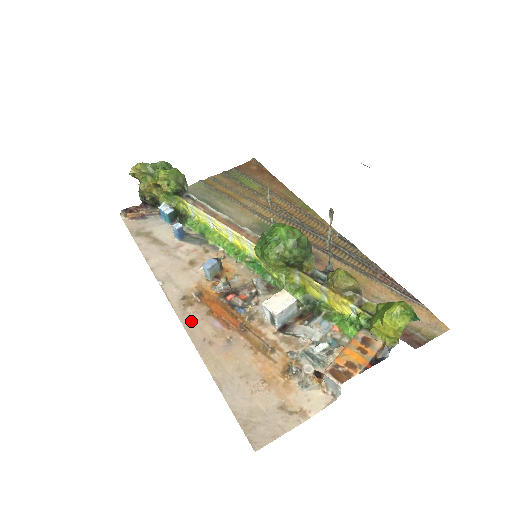
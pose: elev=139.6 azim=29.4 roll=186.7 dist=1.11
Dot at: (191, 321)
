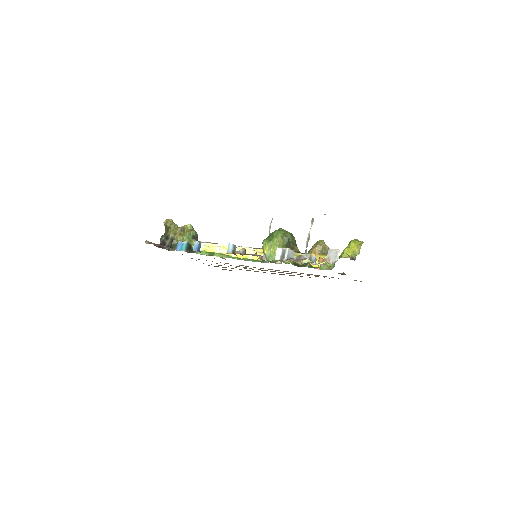
Dot at: occluded
